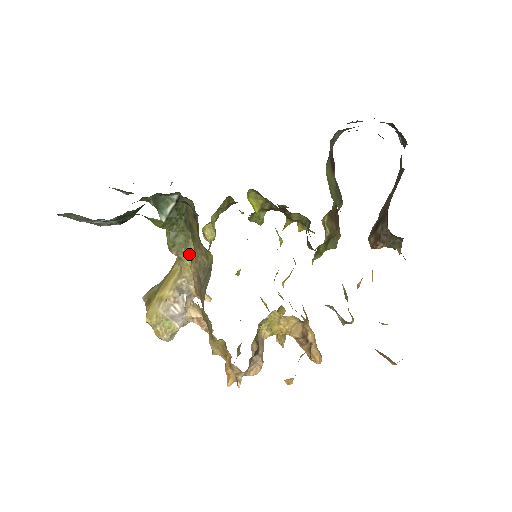
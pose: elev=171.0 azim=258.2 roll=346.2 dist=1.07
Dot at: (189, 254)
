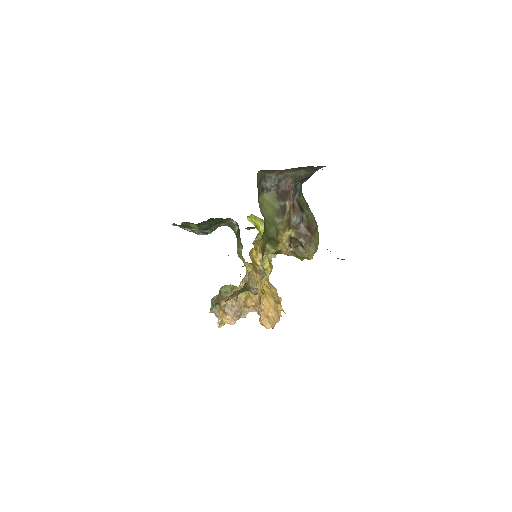
Dot at: (243, 258)
